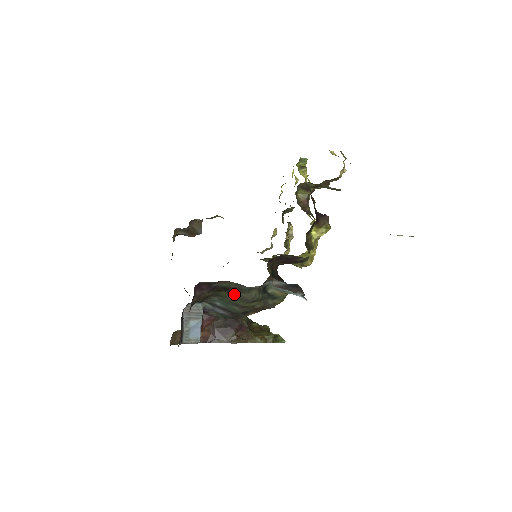
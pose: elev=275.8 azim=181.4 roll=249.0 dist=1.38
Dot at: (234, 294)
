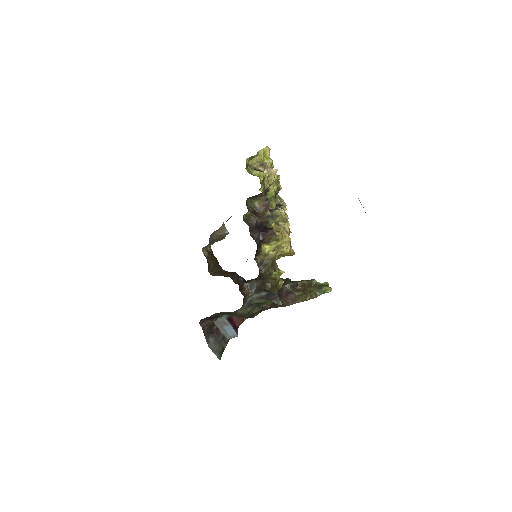
Dot at: (230, 314)
